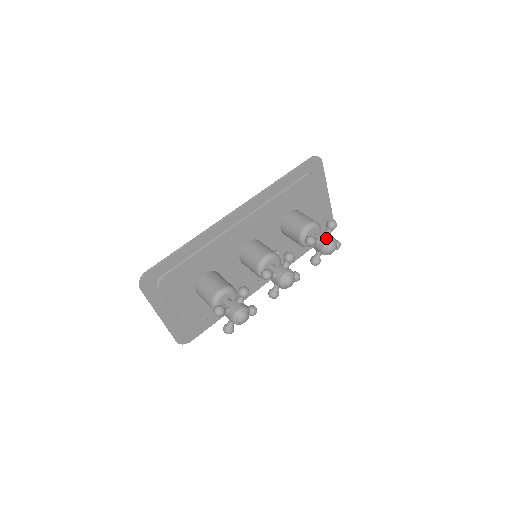
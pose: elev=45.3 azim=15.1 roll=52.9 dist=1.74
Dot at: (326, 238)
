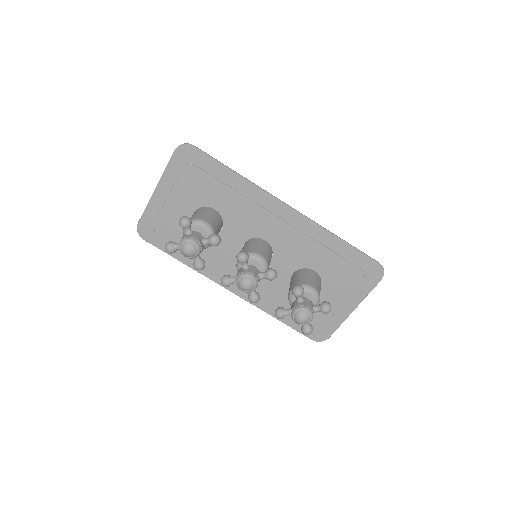
Dot at: (309, 306)
